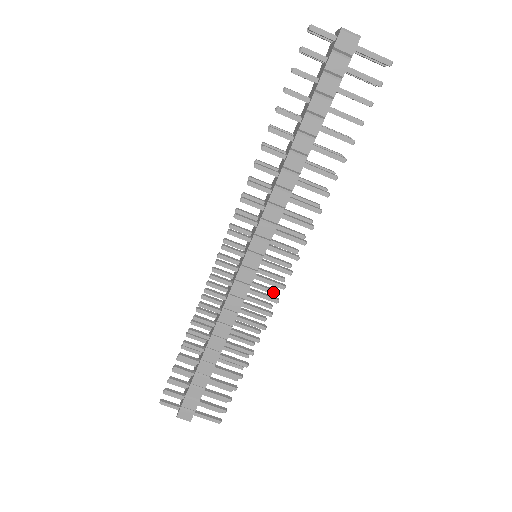
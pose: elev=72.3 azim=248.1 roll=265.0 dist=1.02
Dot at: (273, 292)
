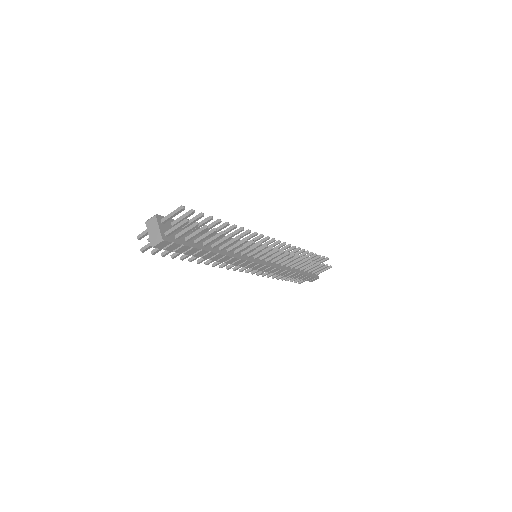
Dot at: (282, 246)
